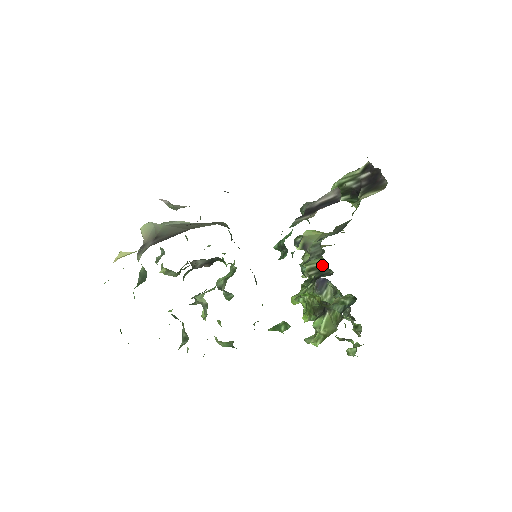
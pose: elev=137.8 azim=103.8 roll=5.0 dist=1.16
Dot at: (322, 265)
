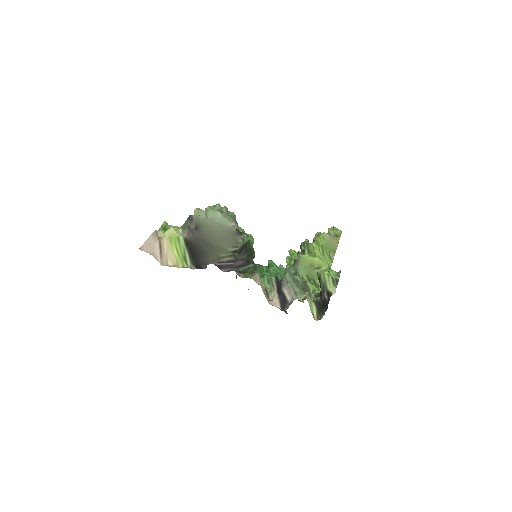
Dot at: occluded
